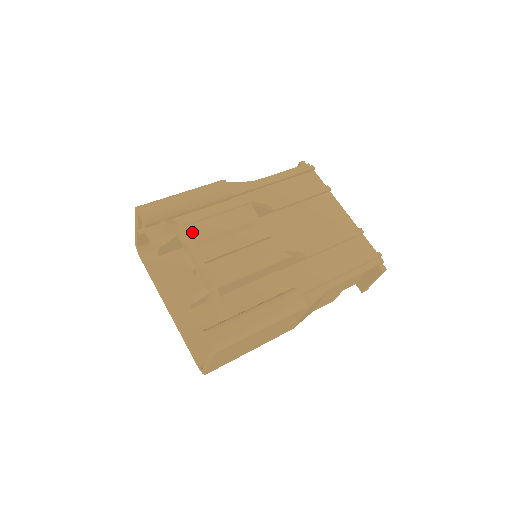
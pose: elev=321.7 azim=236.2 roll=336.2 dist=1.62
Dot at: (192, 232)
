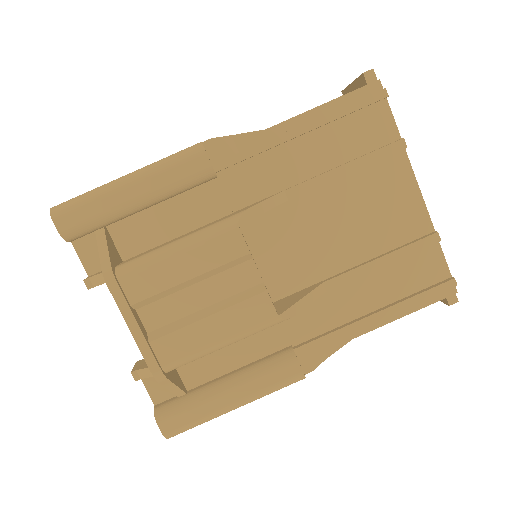
Dot at: (131, 285)
